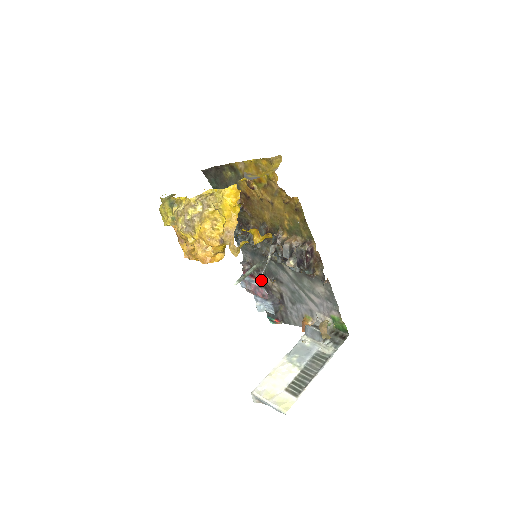
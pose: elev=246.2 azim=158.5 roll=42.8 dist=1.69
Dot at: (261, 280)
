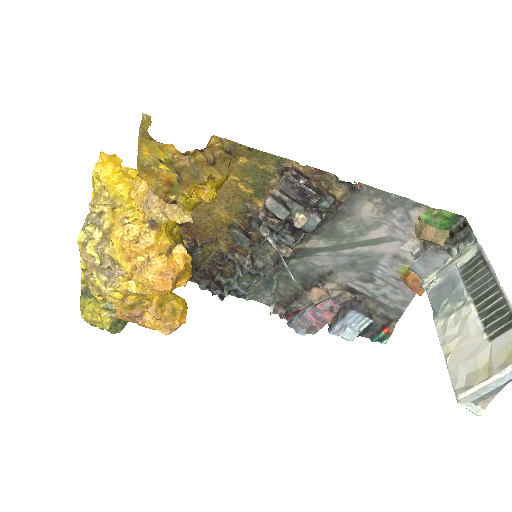
Dot at: (311, 303)
